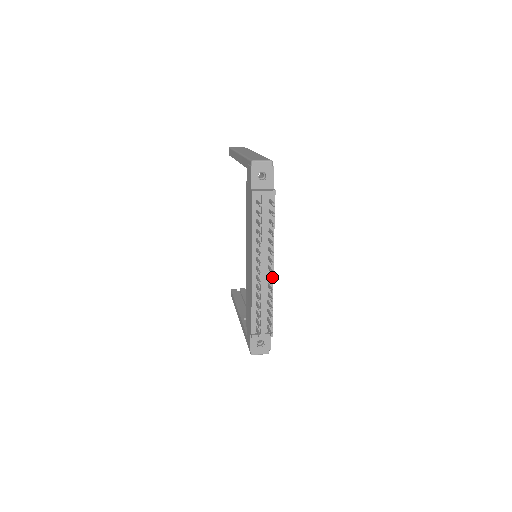
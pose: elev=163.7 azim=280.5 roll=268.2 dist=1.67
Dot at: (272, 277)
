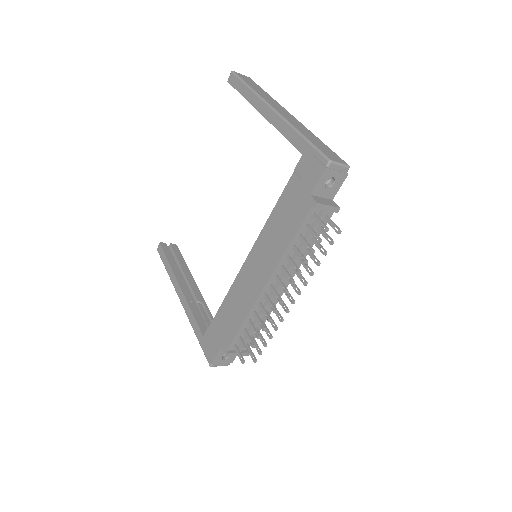
Dot at: occluded
